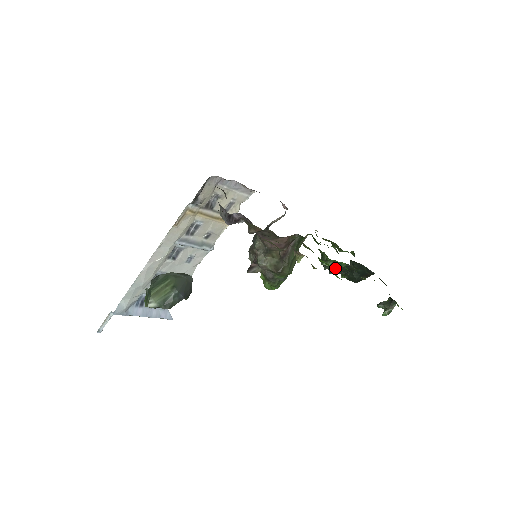
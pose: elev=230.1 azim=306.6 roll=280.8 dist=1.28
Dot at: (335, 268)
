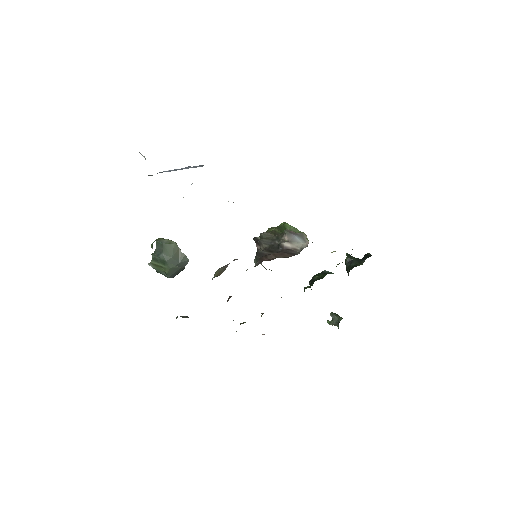
Dot at: occluded
